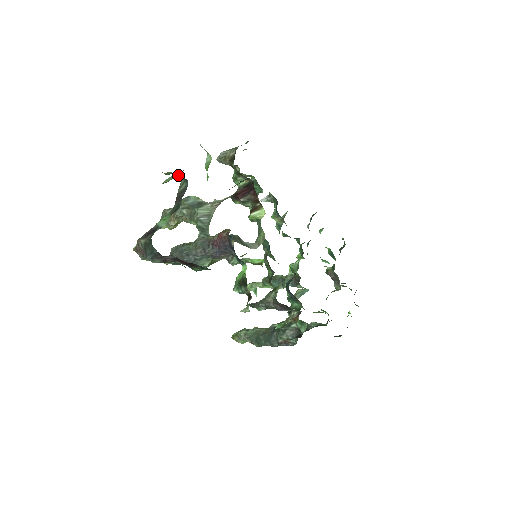
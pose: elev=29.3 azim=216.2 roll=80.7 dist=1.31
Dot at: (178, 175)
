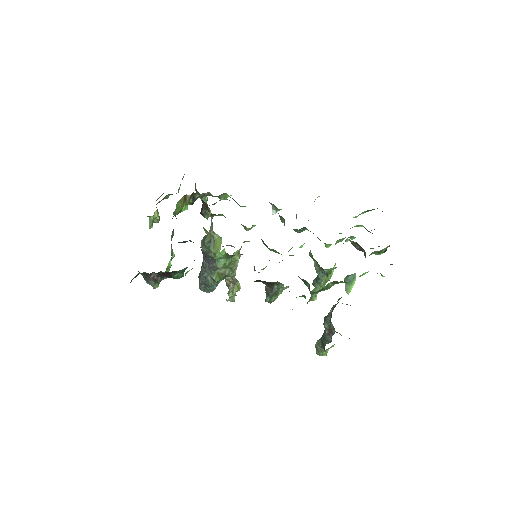
Dot at: (152, 217)
